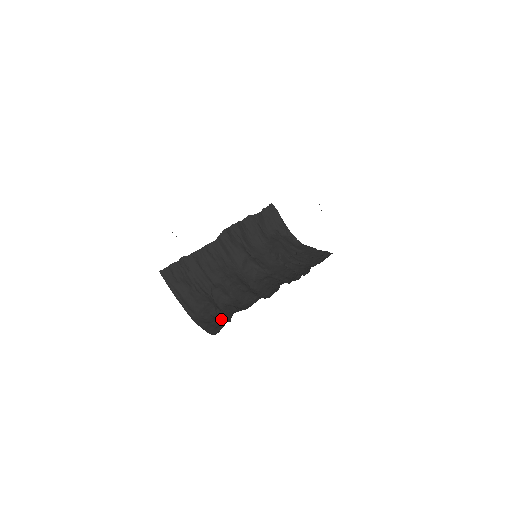
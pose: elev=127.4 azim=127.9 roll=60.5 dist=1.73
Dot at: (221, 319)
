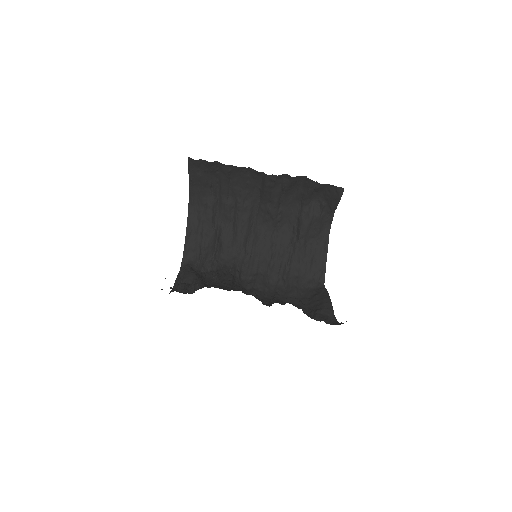
Dot at: (202, 241)
